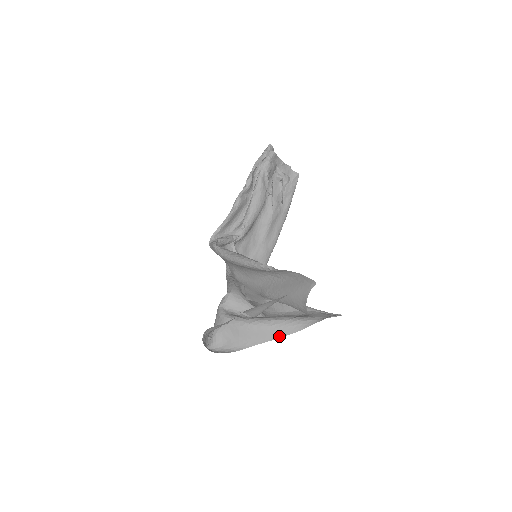
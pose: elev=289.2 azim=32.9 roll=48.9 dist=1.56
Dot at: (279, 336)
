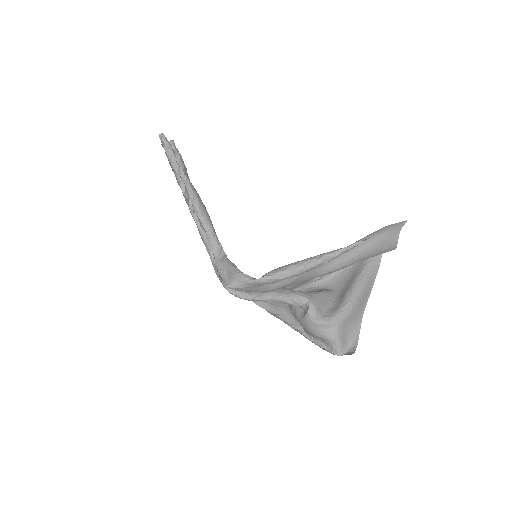
Dot at: (372, 287)
